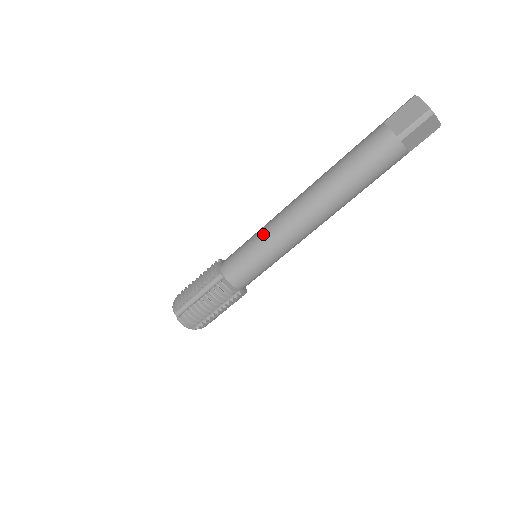
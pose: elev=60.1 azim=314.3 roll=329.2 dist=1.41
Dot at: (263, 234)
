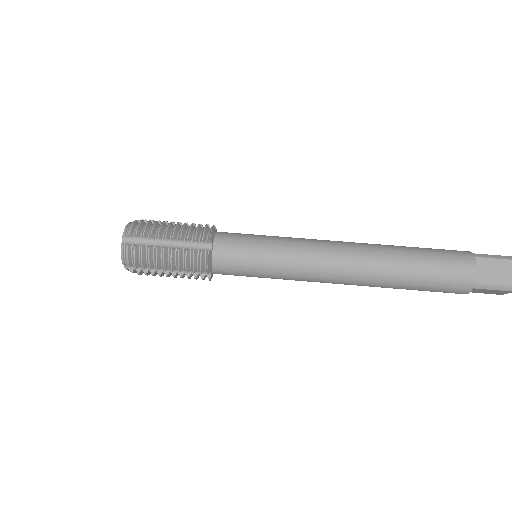
Dot at: occluded
